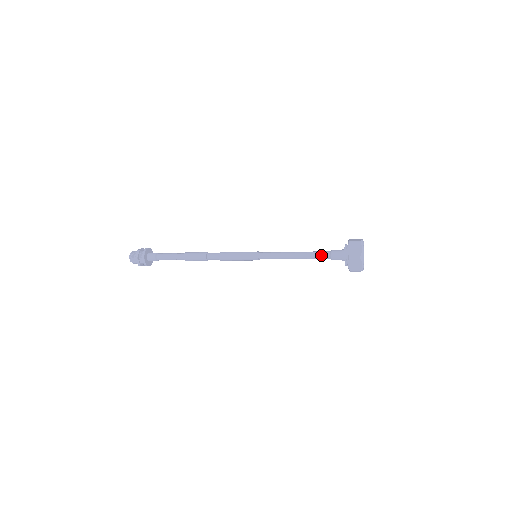
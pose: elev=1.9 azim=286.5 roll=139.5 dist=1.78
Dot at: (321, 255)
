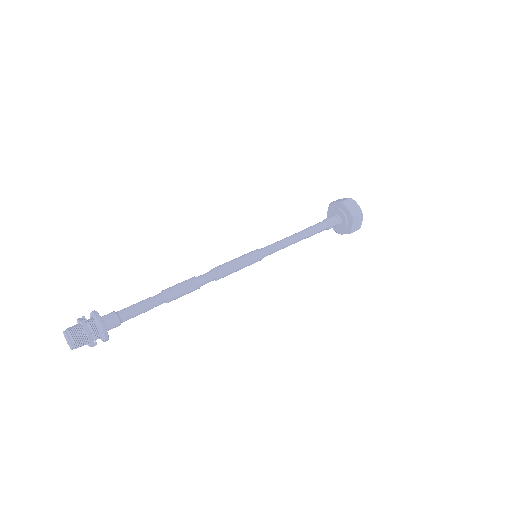
Dot at: (321, 231)
